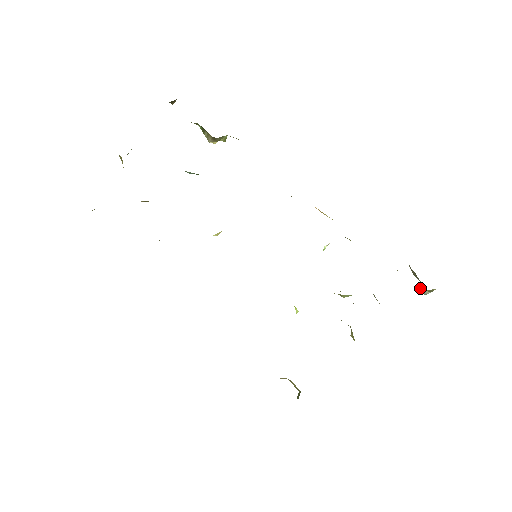
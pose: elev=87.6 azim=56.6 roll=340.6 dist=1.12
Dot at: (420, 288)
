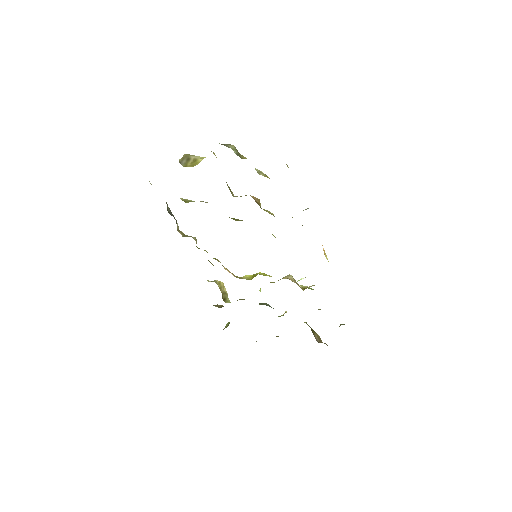
Dot at: occluded
